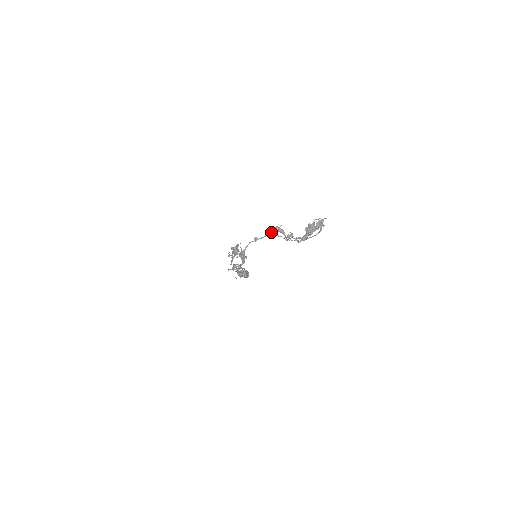
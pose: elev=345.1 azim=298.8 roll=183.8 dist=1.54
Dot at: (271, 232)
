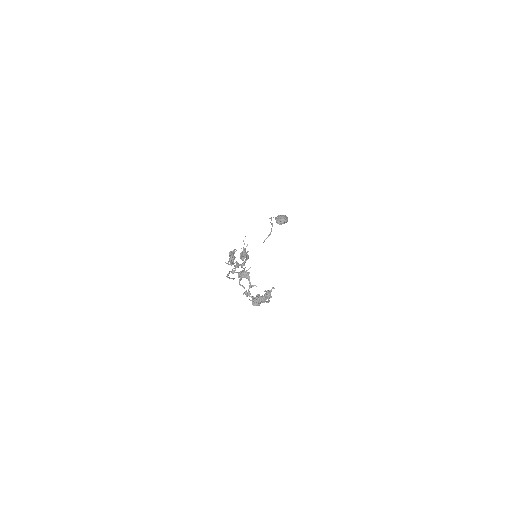
Dot at: (239, 276)
